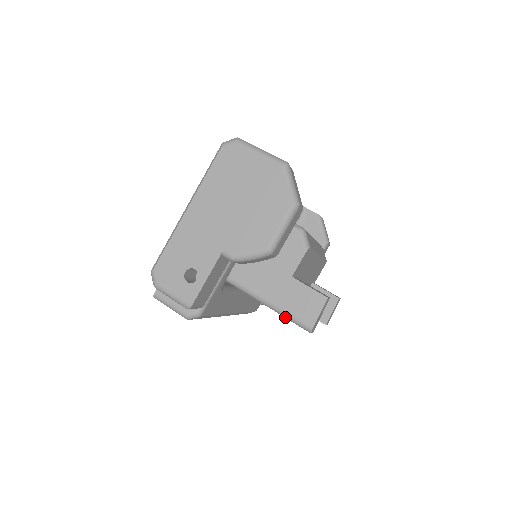
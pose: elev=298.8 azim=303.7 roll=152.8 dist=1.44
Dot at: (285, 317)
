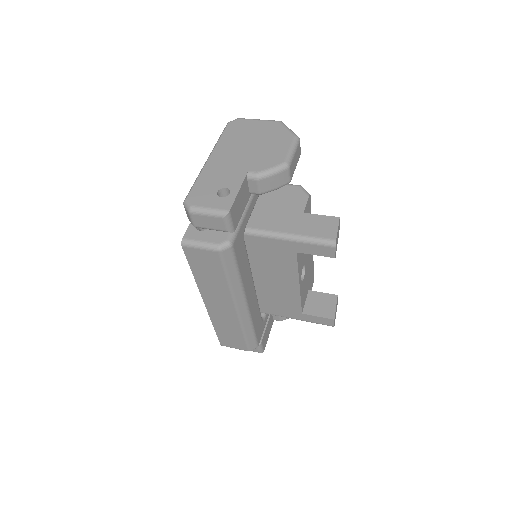
Dot at: (308, 242)
